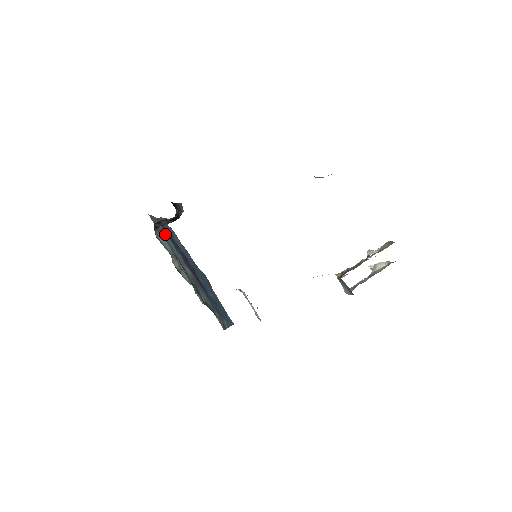
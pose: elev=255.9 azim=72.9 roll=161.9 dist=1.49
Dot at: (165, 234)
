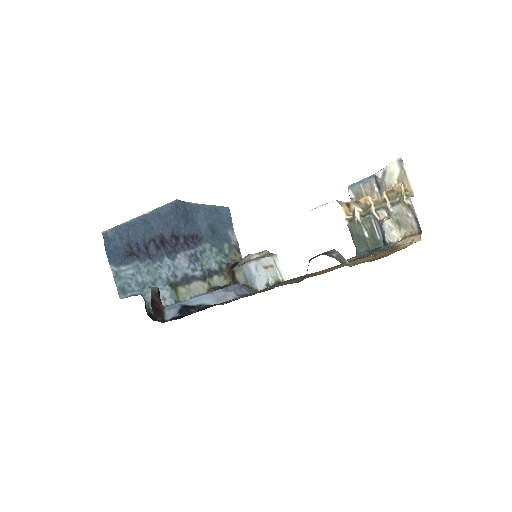
Dot at: (138, 272)
